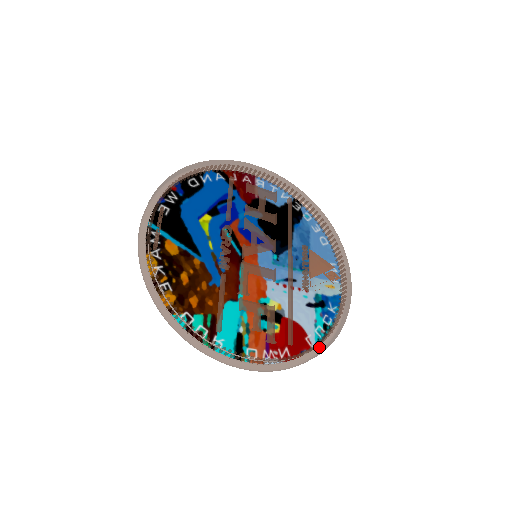
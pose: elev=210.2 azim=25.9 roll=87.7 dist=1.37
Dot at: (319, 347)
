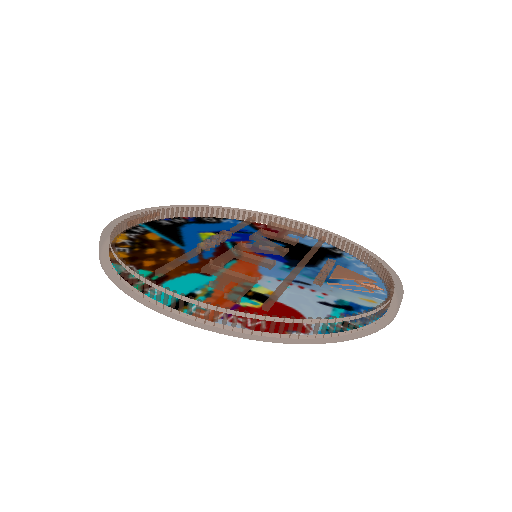
Dot at: (328, 340)
